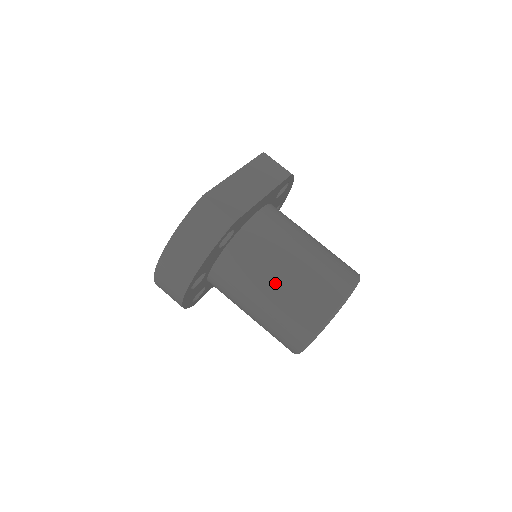
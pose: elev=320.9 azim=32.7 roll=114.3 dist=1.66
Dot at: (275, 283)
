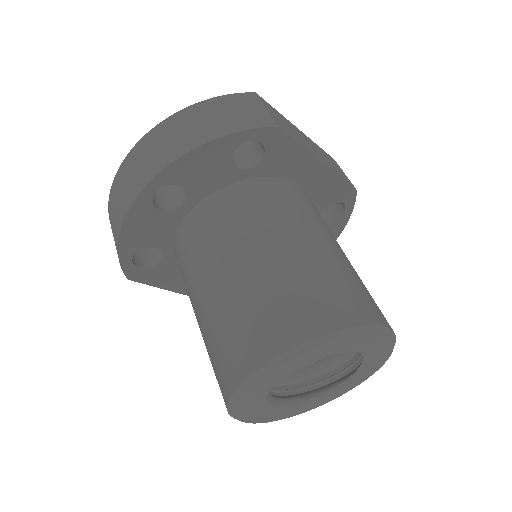
Dot at: (275, 248)
